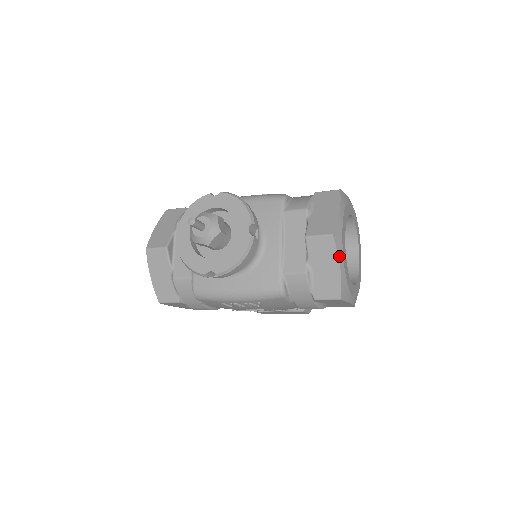
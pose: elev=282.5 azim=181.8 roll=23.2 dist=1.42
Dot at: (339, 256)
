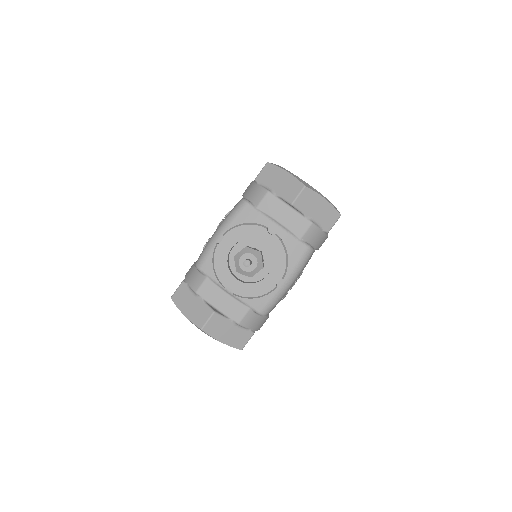
Dot at: (318, 194)
